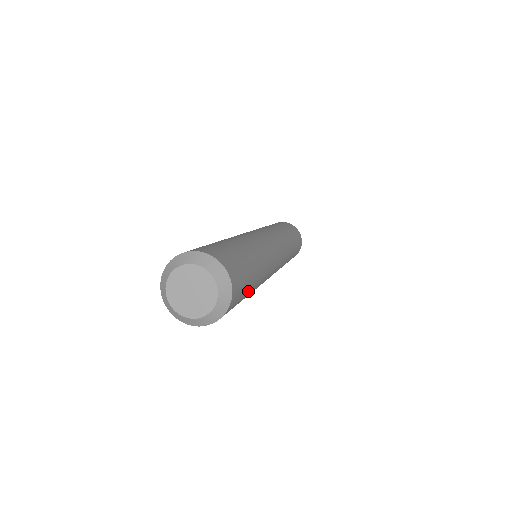
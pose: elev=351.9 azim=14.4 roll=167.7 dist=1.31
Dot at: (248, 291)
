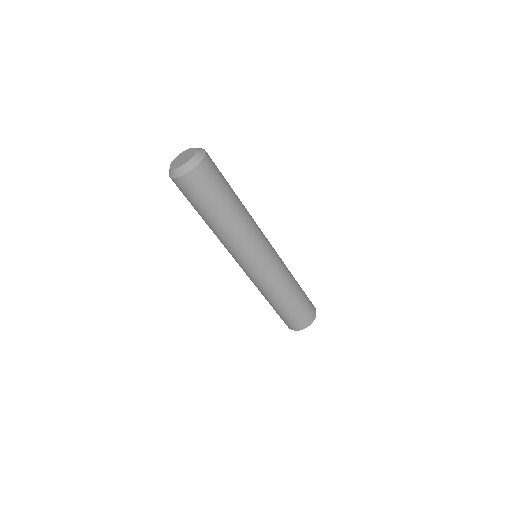
Dot at: (227, 187)
